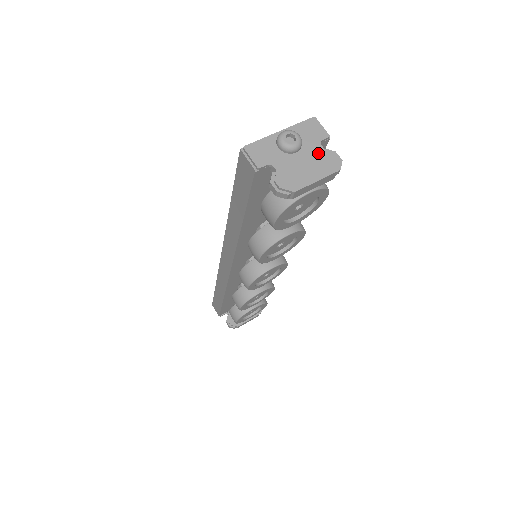
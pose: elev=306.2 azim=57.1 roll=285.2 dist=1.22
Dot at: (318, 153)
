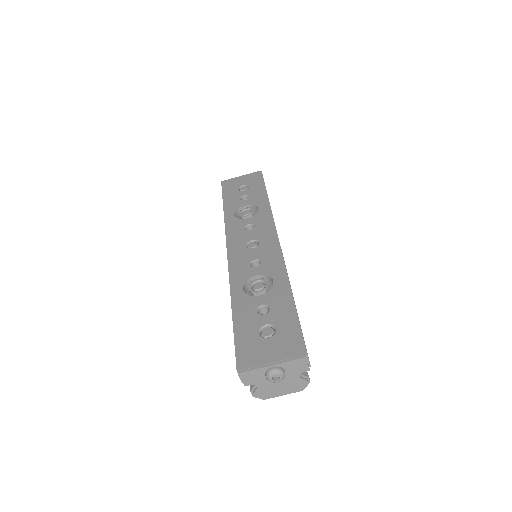
Dot at: (294, 380)
